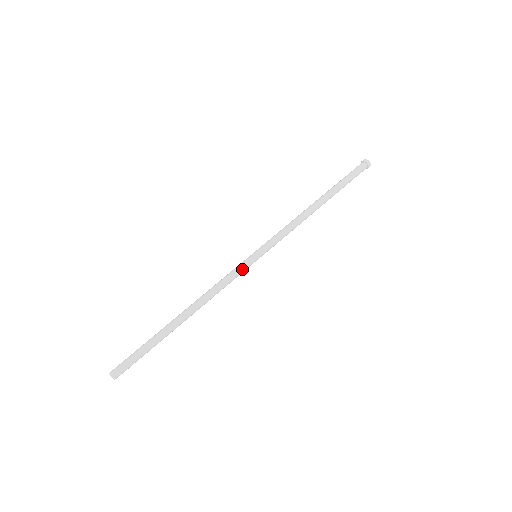
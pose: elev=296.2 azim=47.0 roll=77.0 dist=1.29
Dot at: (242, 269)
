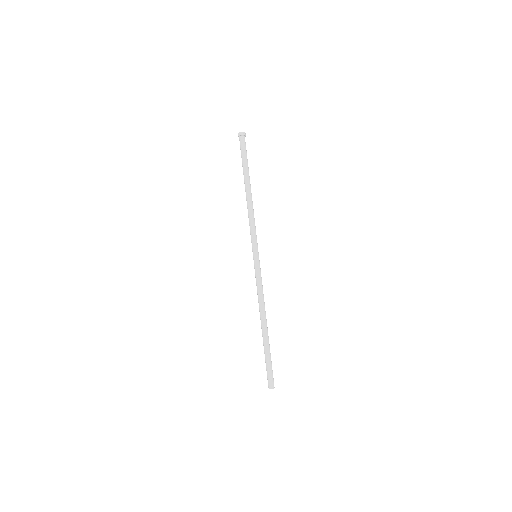
Dot at: (257, 271)
